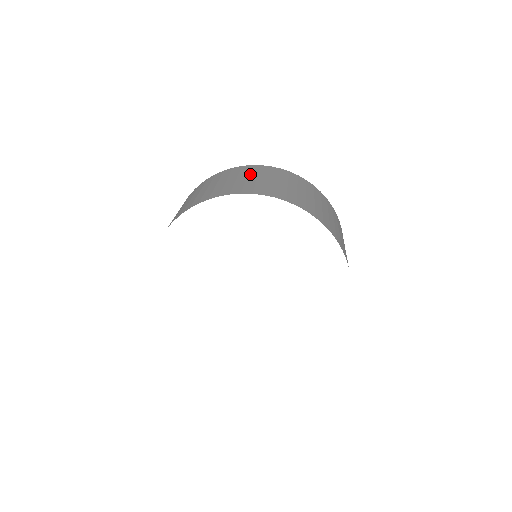
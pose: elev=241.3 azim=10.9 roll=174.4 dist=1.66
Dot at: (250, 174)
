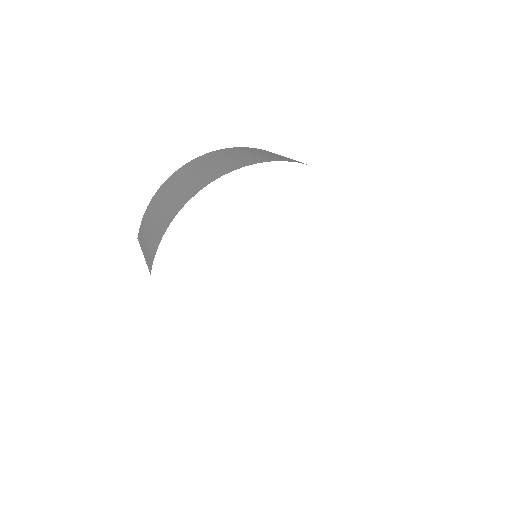
Dot at: occluded
